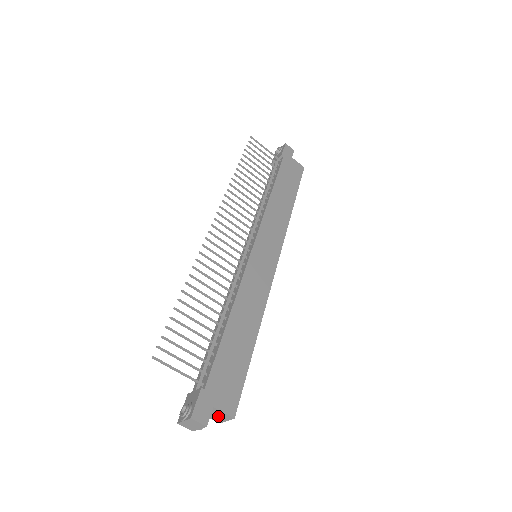
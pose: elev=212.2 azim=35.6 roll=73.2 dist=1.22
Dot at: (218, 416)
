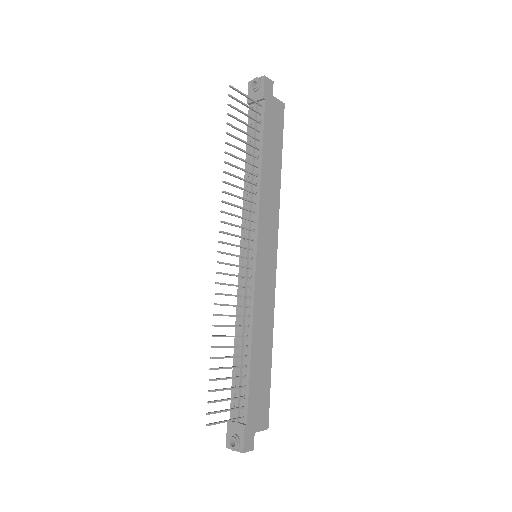
Dot at: occluded
